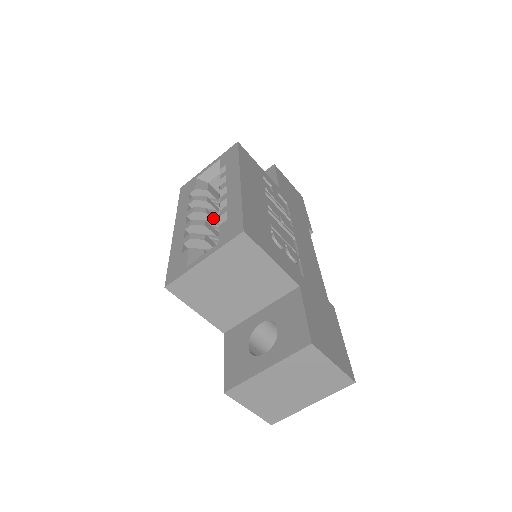
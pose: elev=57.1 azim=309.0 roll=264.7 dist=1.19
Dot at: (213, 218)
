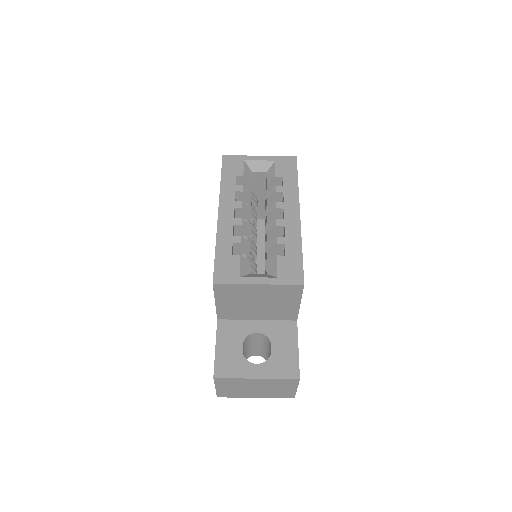
Dot at: occluded
